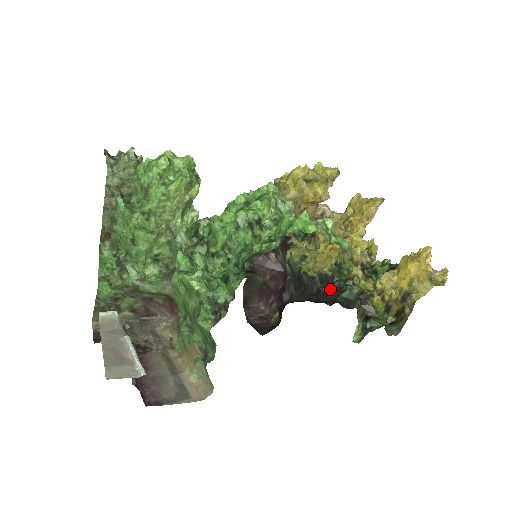
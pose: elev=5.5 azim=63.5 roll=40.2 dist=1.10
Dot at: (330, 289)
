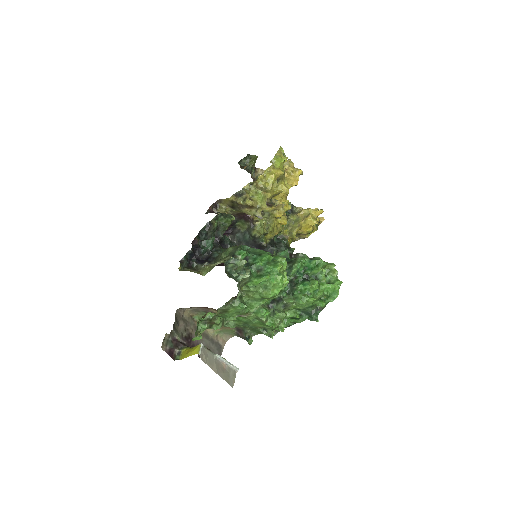
Dot at: occluded
